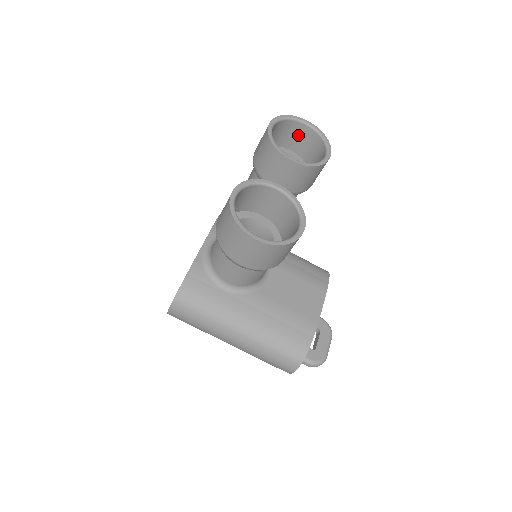
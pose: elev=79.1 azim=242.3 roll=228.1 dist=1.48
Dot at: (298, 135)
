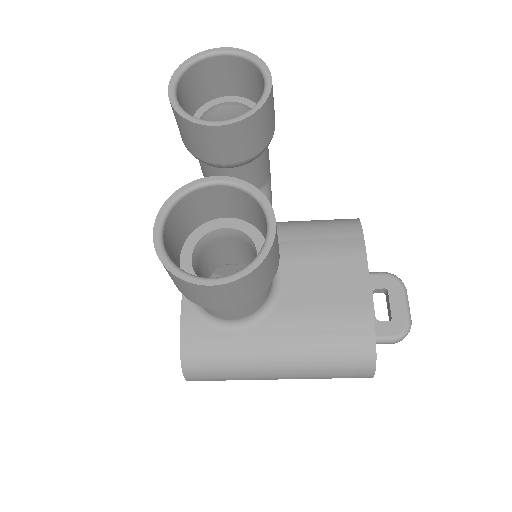
Dot at: (221, 73)
